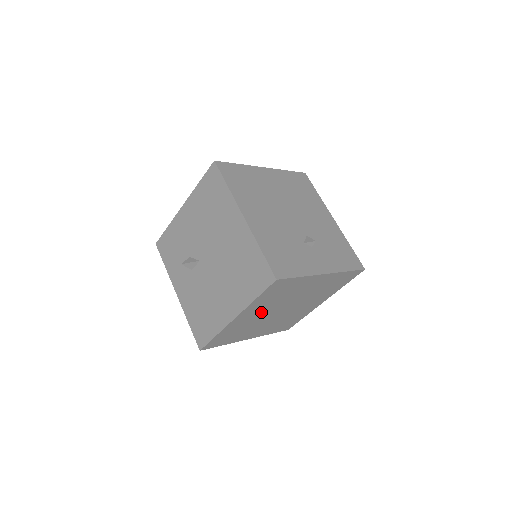
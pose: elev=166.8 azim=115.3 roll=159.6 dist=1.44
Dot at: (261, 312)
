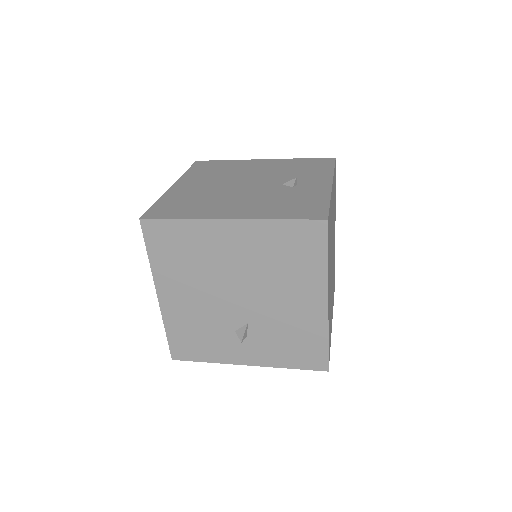
Dot at: occluded
